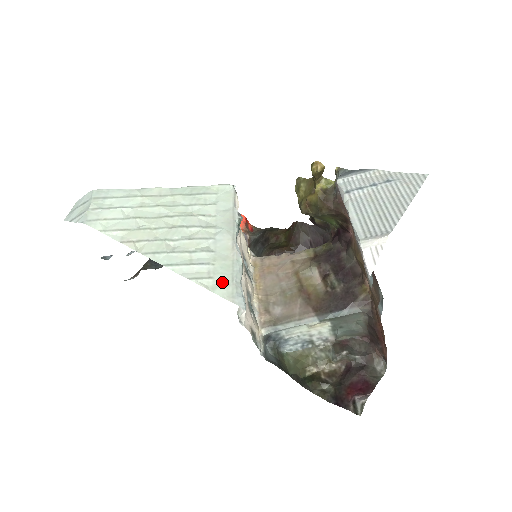
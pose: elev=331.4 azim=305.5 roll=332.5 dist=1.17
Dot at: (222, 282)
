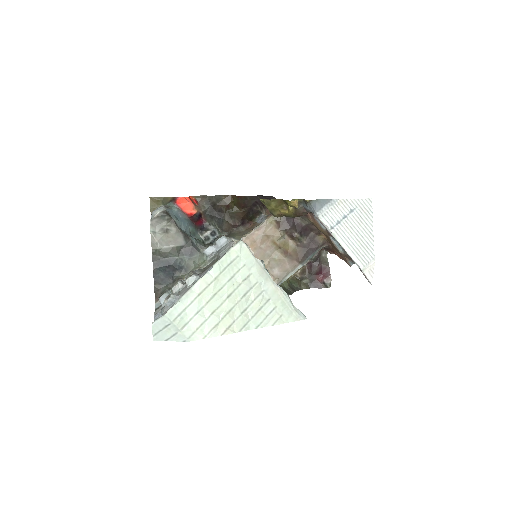
Dot at: (288, 314)
